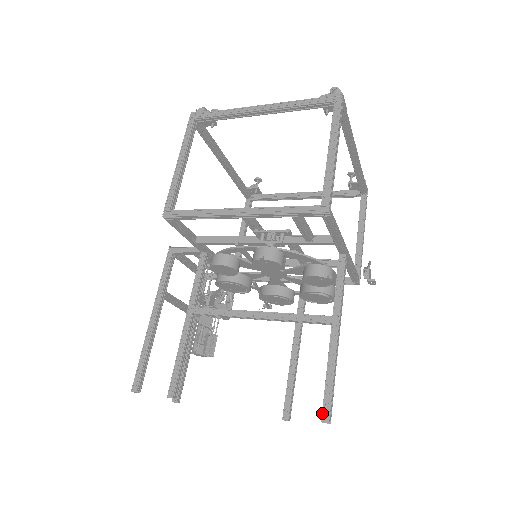
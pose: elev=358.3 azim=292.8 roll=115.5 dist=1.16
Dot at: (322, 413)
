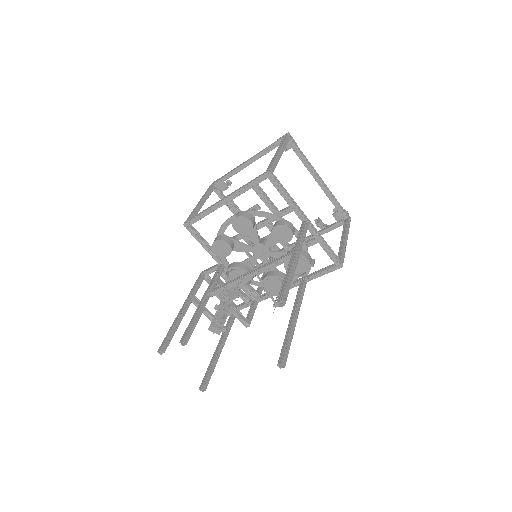
Dot at: occluded
